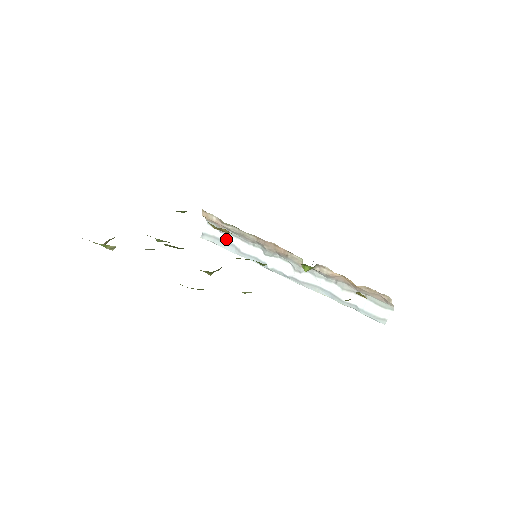
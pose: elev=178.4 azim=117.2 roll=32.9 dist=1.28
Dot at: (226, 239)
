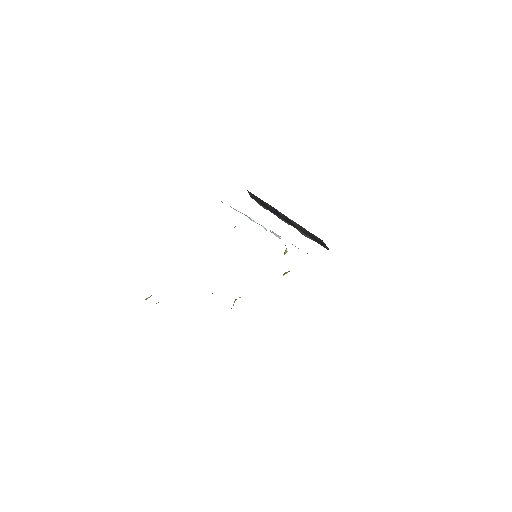
Dot at: occluded
